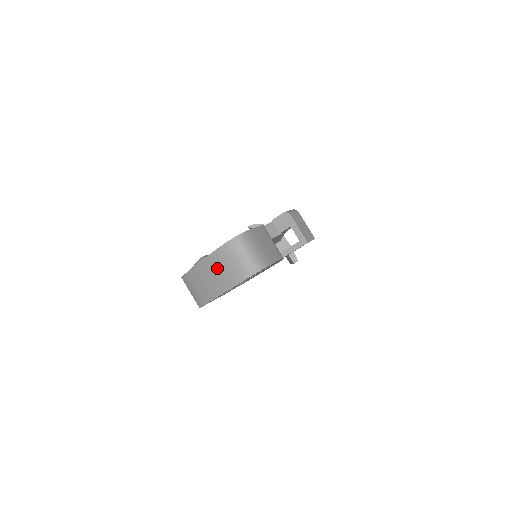
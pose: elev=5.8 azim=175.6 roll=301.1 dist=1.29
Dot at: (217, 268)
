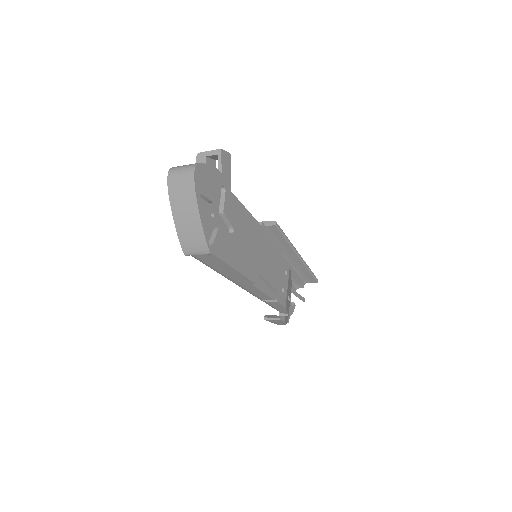
Dot at: (179, 198)
